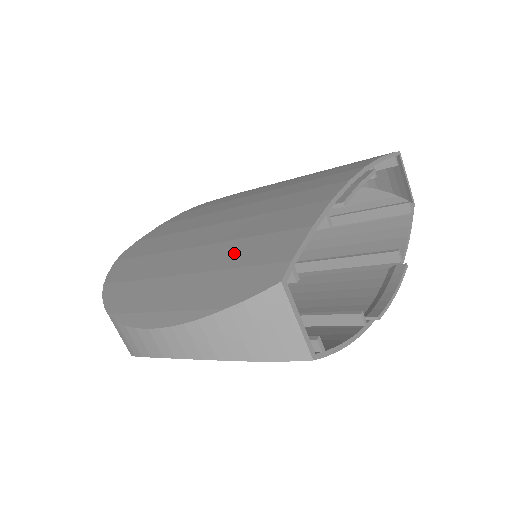
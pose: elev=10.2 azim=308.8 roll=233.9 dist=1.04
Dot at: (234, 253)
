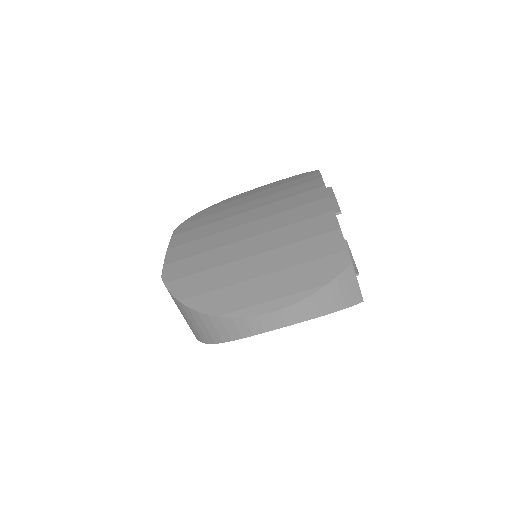
Dot at: (295, 254)
